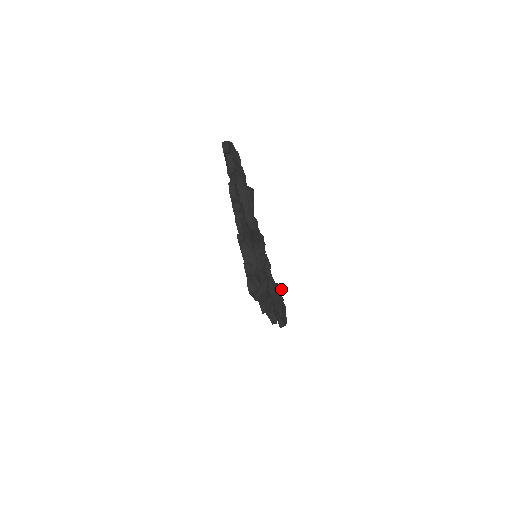
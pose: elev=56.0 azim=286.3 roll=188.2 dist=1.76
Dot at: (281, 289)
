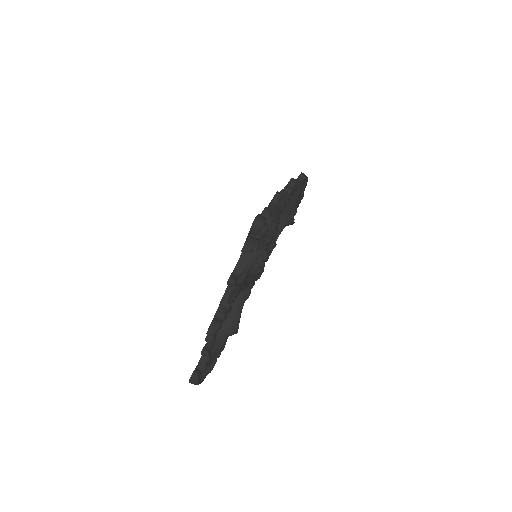
Dot at: (237, 327)
